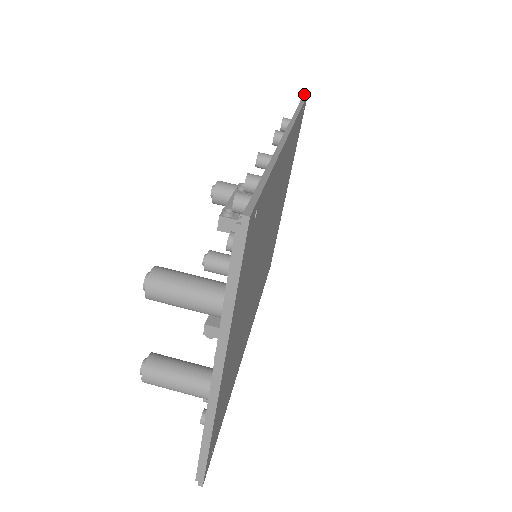
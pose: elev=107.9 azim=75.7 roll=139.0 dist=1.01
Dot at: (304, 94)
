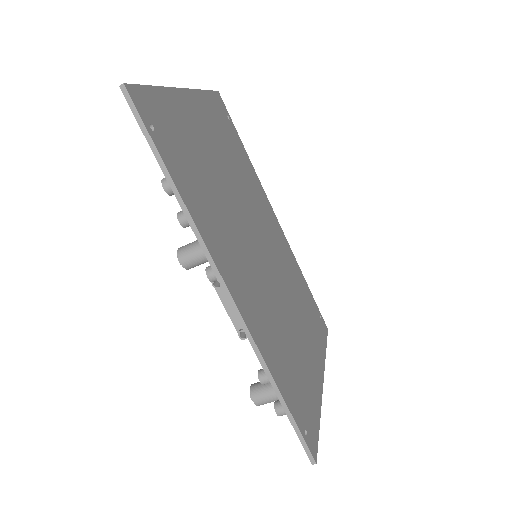
Dot at: (124, 96)
